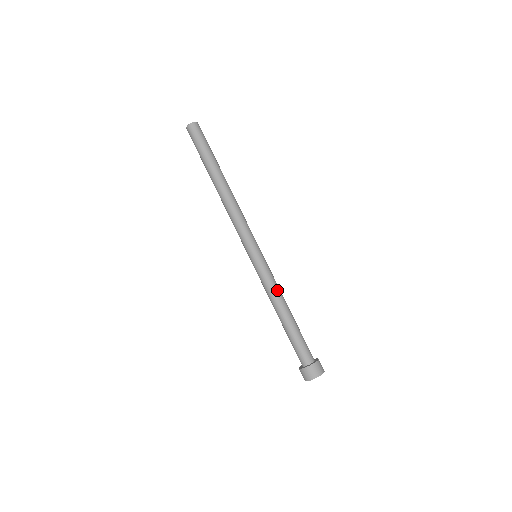
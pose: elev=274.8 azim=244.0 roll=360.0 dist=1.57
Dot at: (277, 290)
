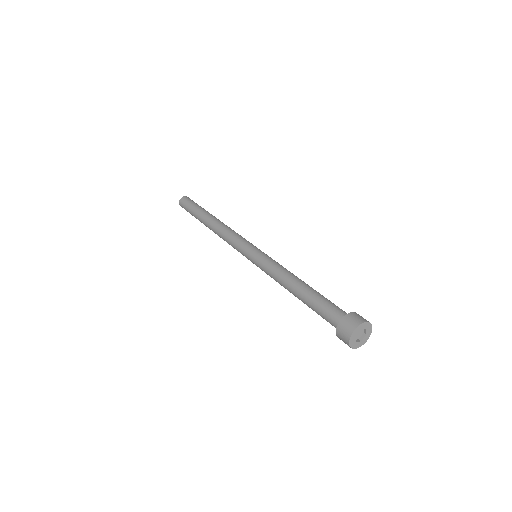
Dot at: (278, 272)
